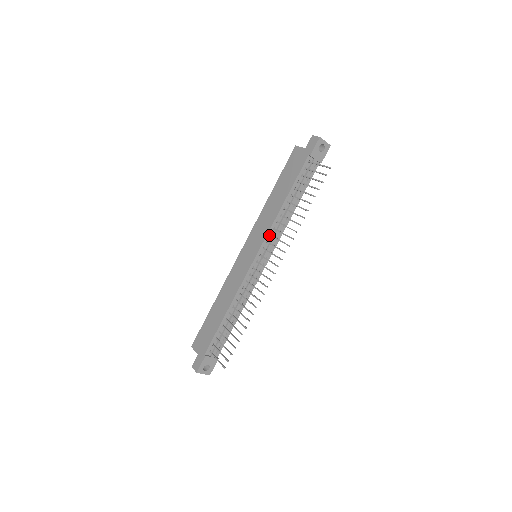
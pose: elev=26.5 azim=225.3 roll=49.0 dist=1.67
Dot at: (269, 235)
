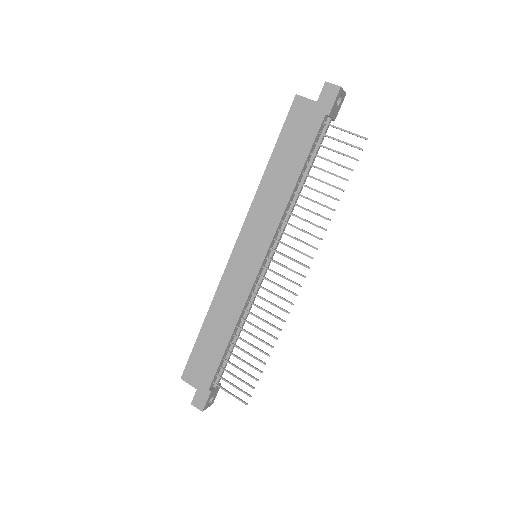
Dot at: (277, 231)
